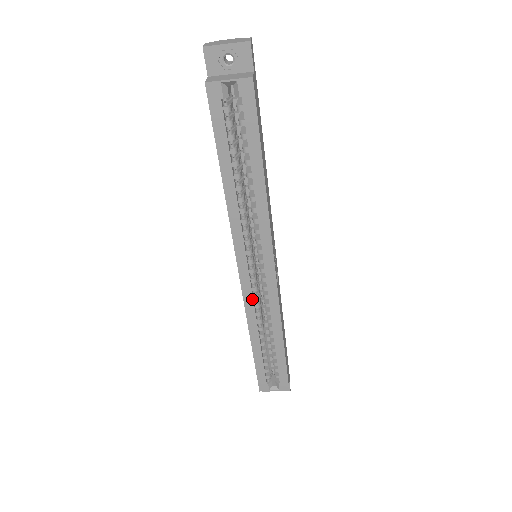
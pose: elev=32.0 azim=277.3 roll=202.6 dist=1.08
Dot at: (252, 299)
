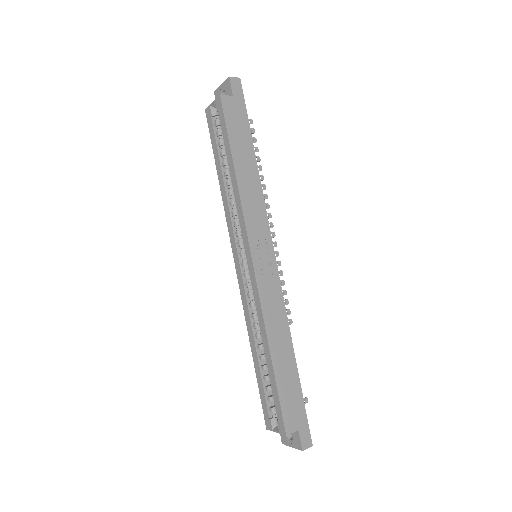
Dot at: (245, 296)
